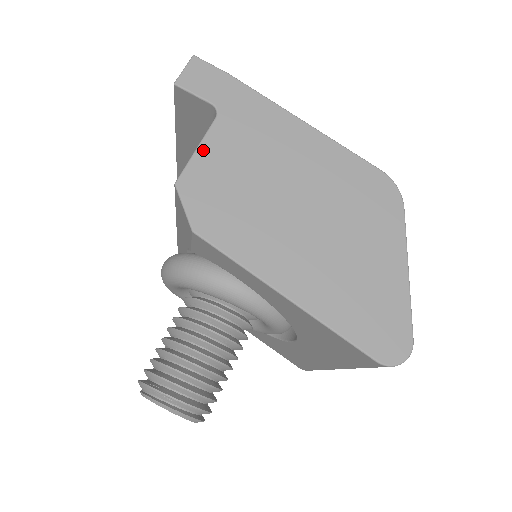
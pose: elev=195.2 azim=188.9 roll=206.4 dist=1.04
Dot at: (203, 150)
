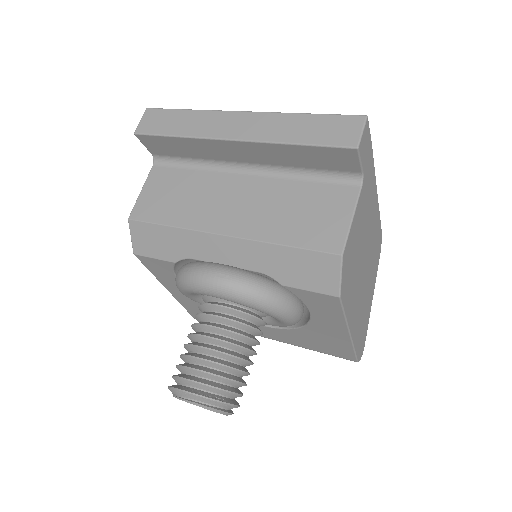
Dot at: (354, 221)
